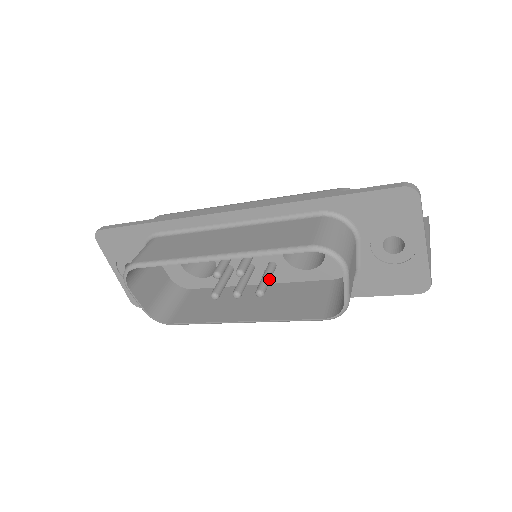
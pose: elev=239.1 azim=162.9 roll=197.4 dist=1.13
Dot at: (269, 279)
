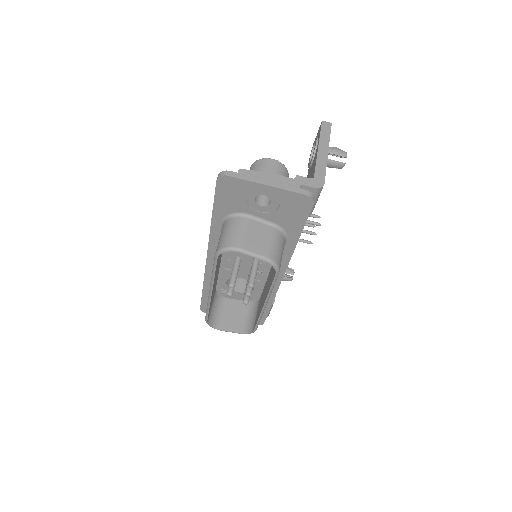
Dot at: (253, 271)
